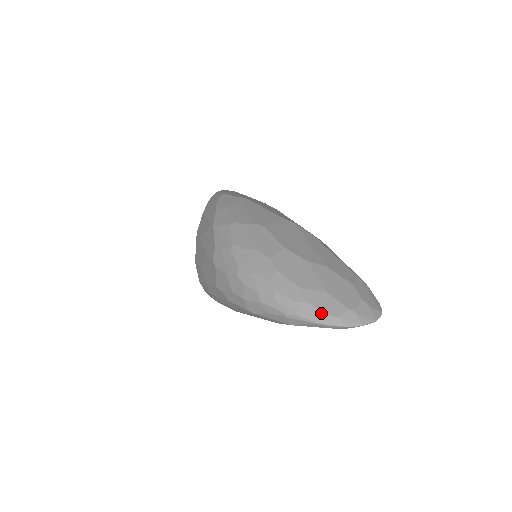
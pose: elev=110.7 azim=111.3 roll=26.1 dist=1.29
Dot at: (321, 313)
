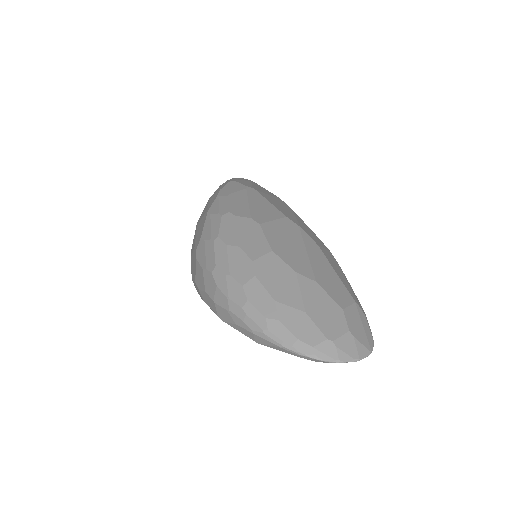
Dot at: (292, 337)
